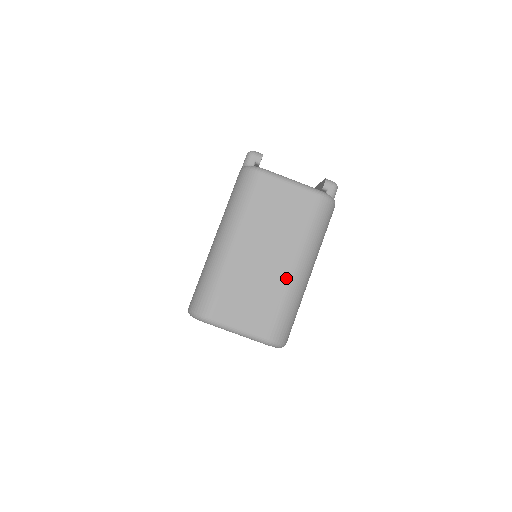
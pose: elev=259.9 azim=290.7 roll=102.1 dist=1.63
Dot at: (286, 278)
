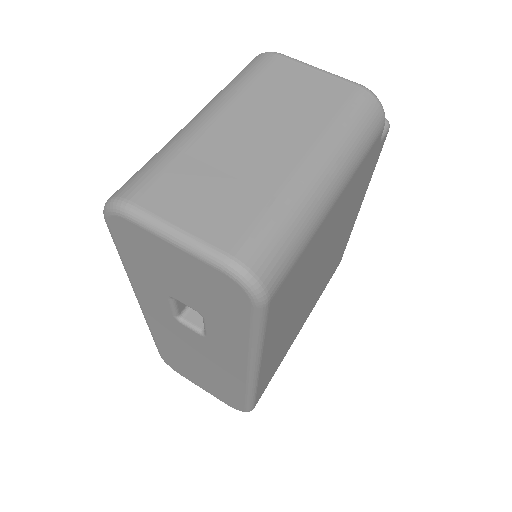
Dot at: (288, 173)
